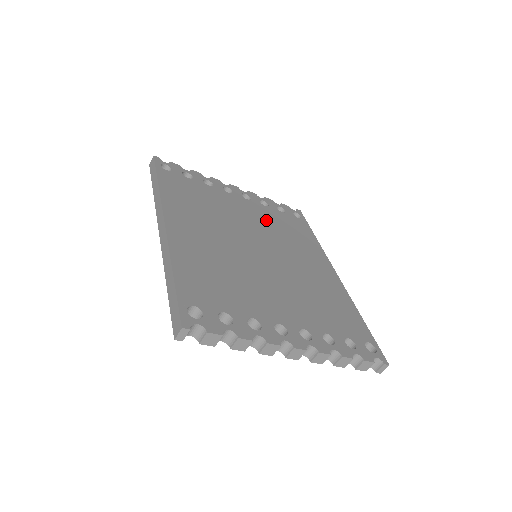
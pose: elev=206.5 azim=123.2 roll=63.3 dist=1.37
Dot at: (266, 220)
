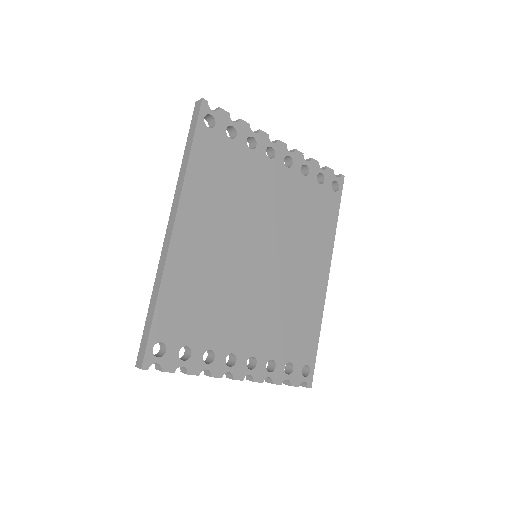
Dot at: (292, 202)
